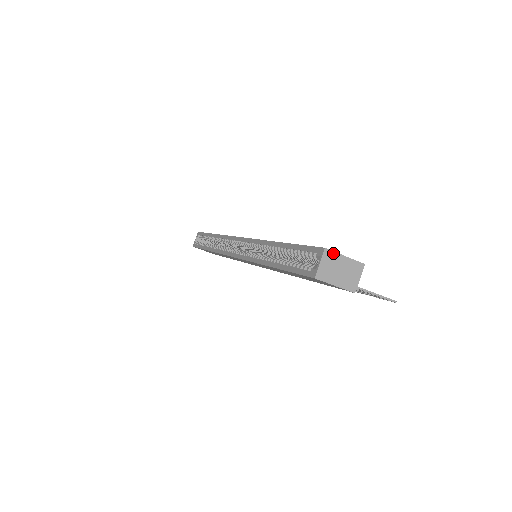
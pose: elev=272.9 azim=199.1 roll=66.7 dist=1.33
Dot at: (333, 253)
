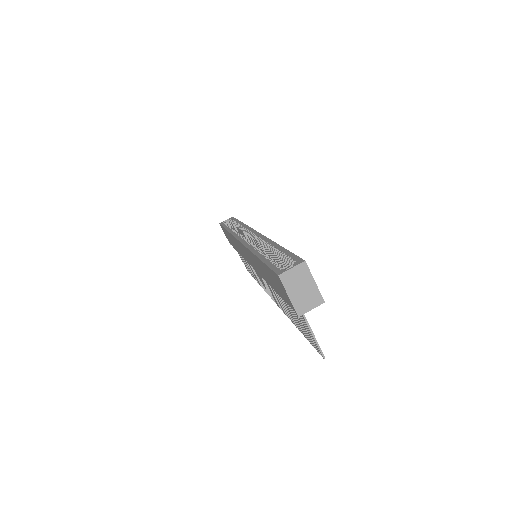
Dot at: (308, 270)
